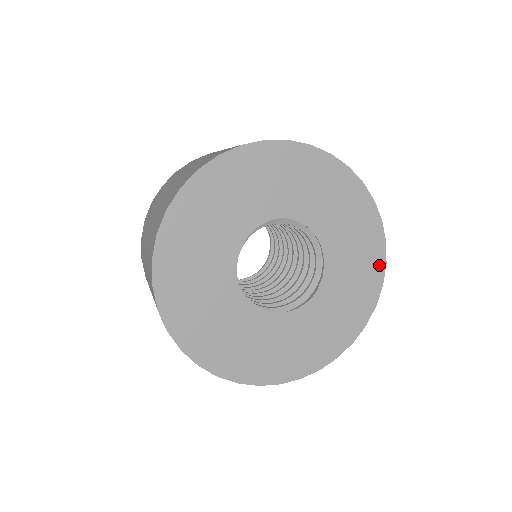
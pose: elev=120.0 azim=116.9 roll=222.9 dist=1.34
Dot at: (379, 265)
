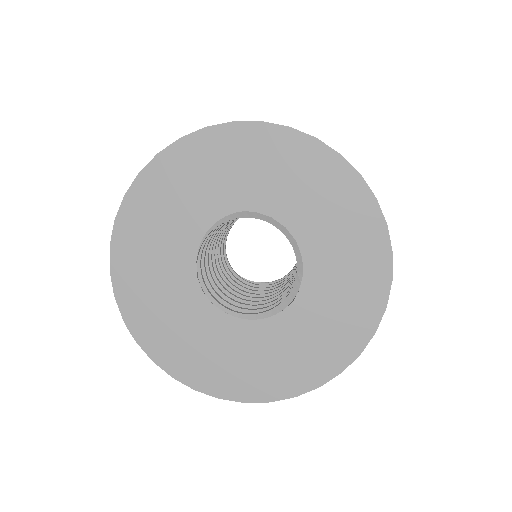
Dot at: (382, 255)
